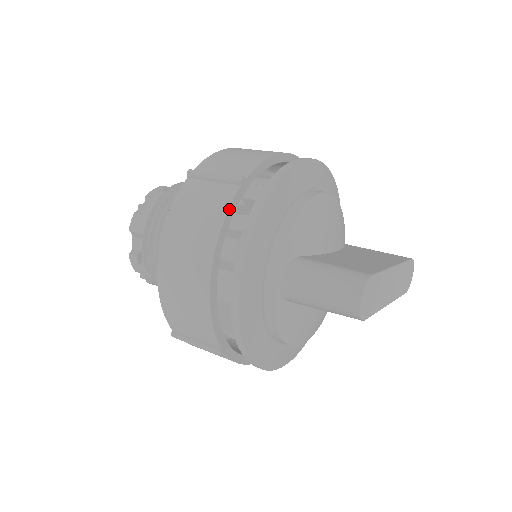
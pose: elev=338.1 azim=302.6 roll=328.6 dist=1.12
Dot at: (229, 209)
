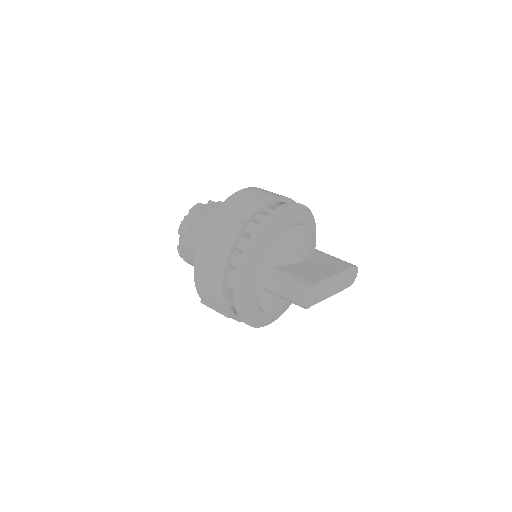
Dot at: (236, 239)
